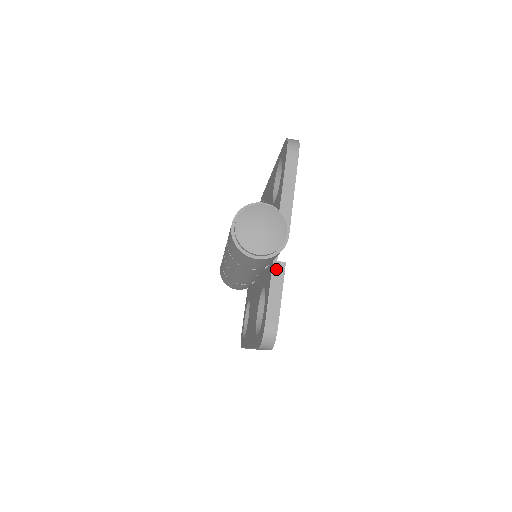
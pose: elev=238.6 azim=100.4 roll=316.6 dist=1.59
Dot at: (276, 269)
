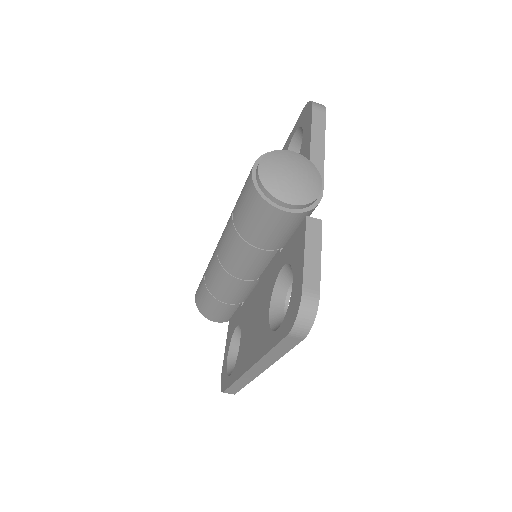
Dot at: (311, 226)
